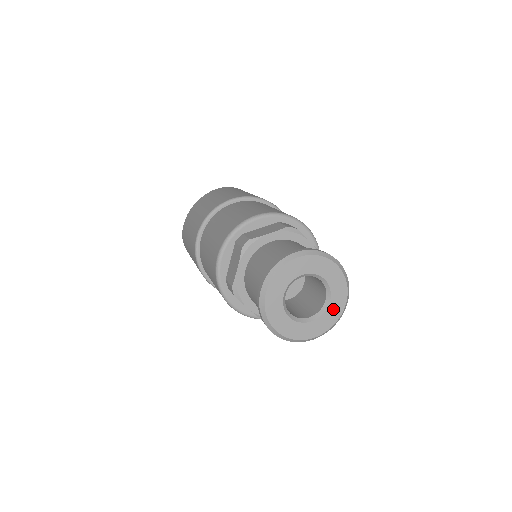
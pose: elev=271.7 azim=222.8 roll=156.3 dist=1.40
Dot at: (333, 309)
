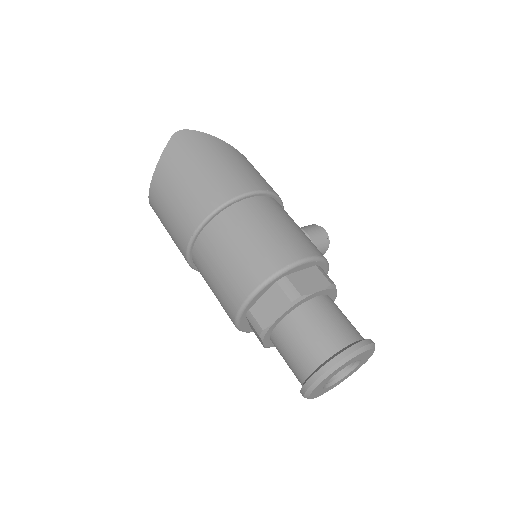
Dot at: (365, 359)
